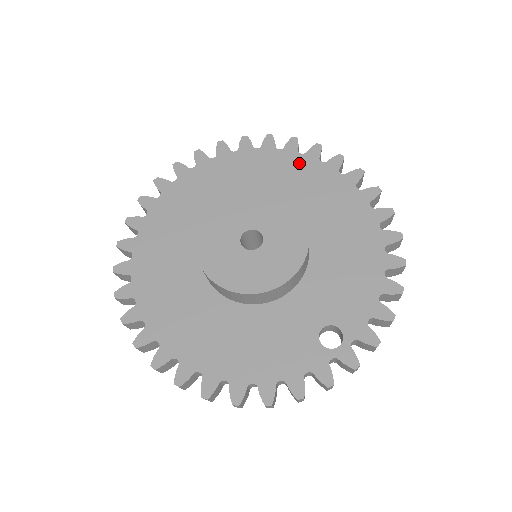
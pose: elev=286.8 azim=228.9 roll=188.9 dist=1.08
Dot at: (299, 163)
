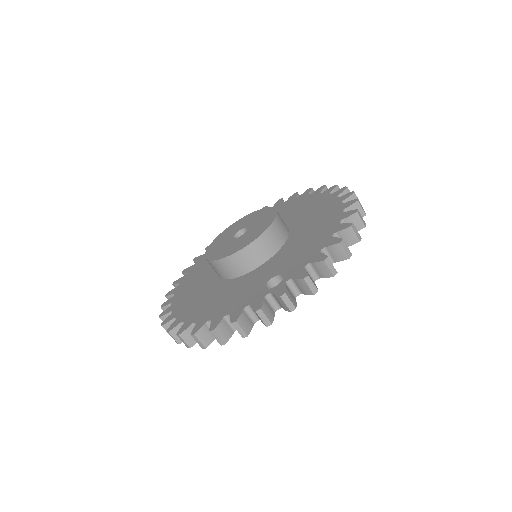
Dot at: (306, 199)
